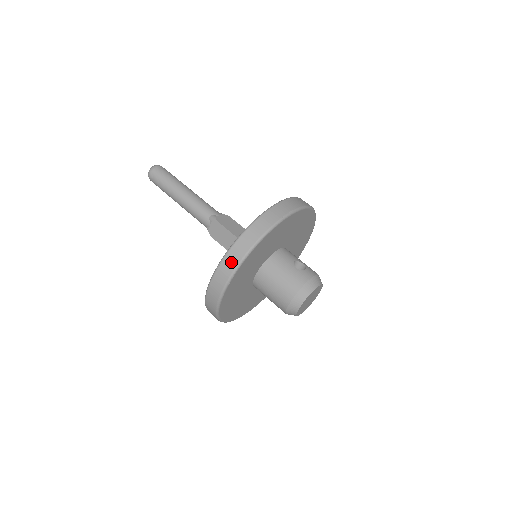
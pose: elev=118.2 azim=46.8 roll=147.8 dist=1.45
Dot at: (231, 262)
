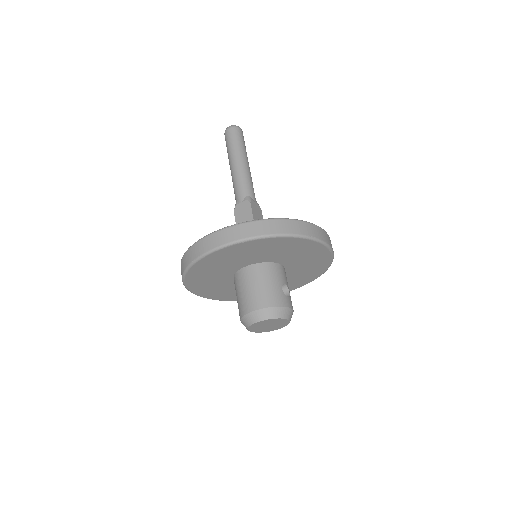
Dot at: (242, 232)
